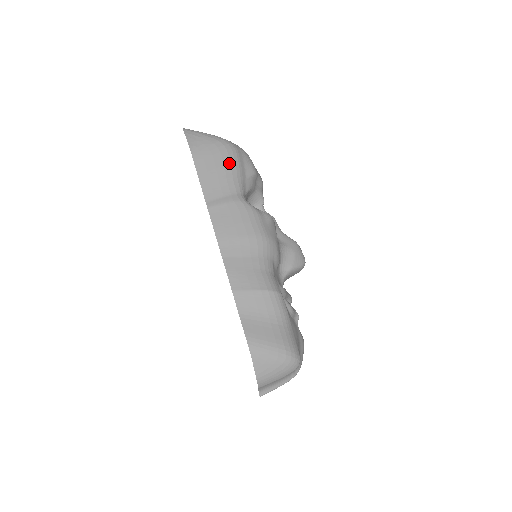
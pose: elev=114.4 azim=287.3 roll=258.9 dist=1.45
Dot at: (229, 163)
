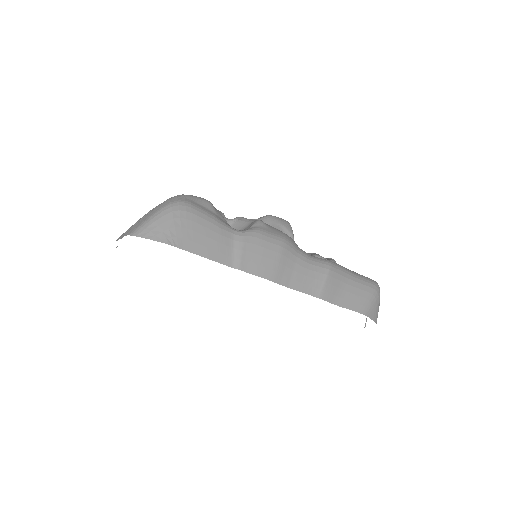
Dot at: (201, 219)
